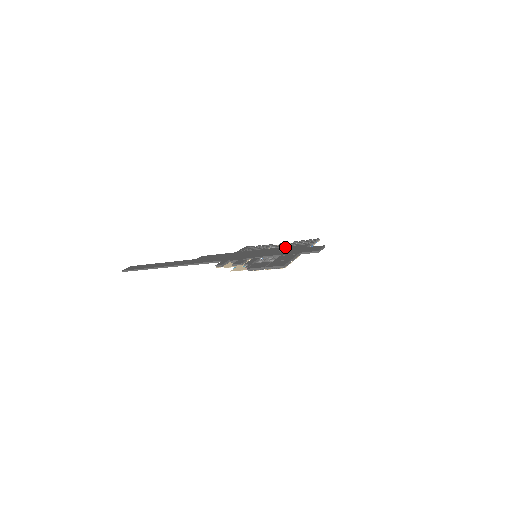
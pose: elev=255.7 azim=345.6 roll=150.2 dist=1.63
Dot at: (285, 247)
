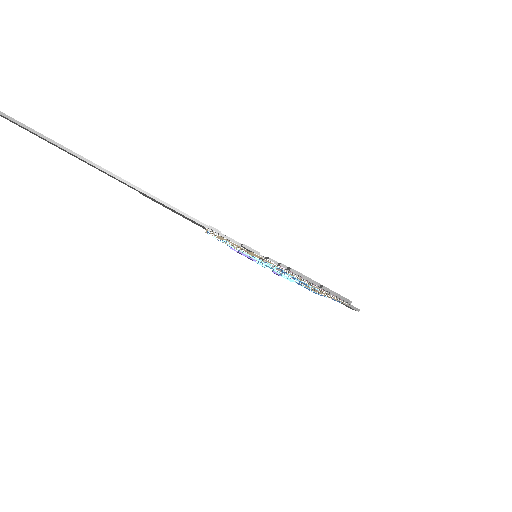
Dot at: occluded
